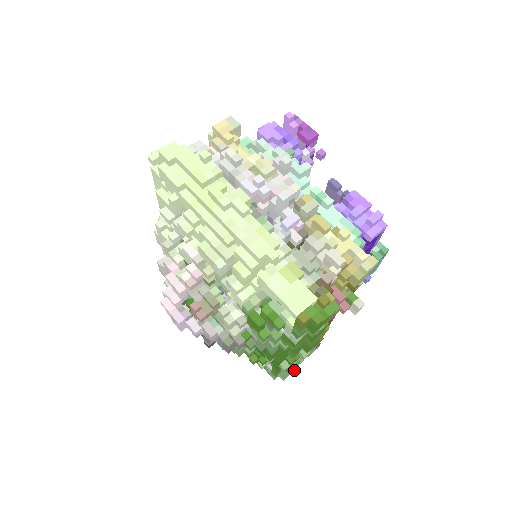
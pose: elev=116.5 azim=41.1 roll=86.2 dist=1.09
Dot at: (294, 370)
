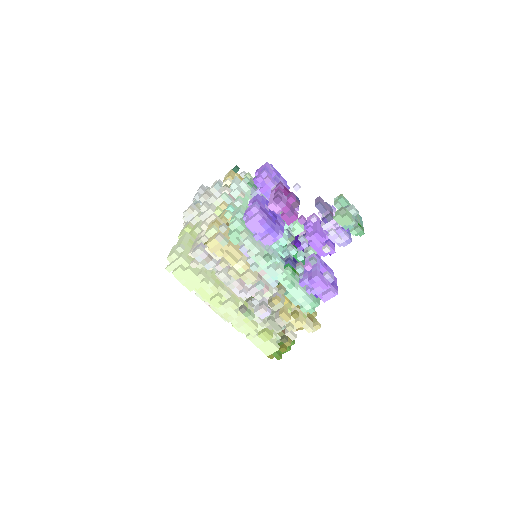
Dot at: occluded
